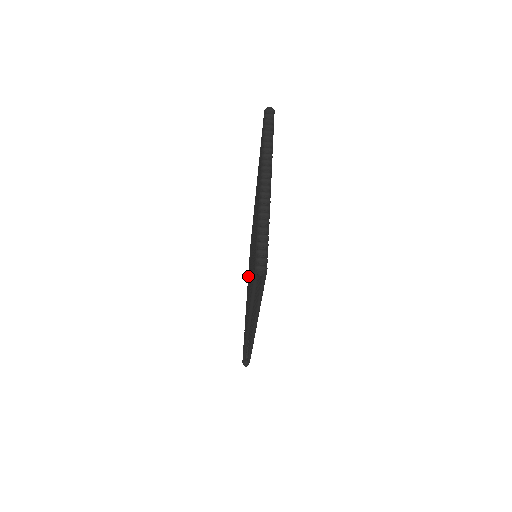
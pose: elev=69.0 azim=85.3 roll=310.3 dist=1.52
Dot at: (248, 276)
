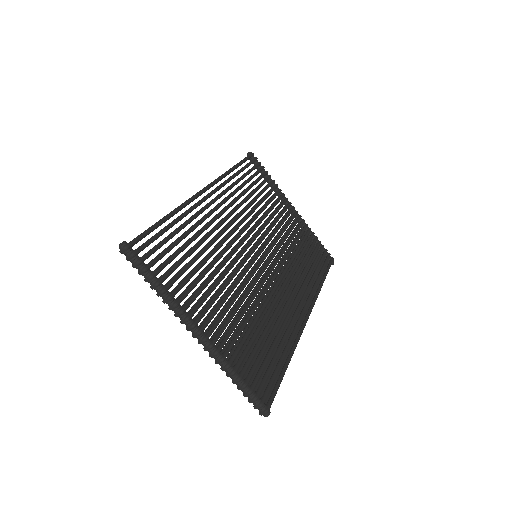
Dot at: occluded
